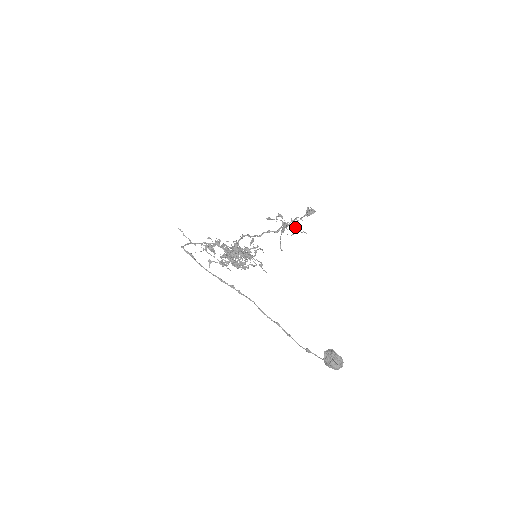
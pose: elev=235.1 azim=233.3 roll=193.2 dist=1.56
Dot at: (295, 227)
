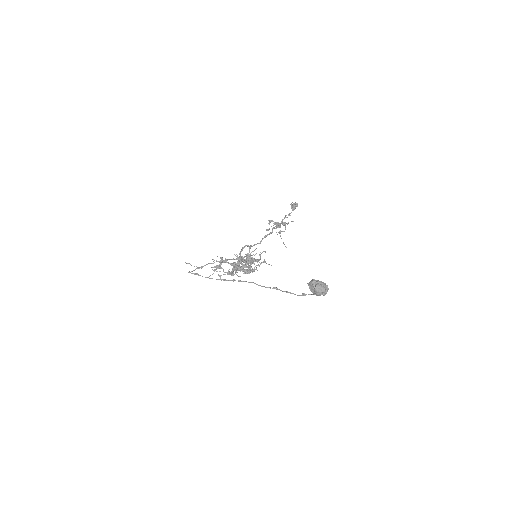
Dot at: (284, 222)
